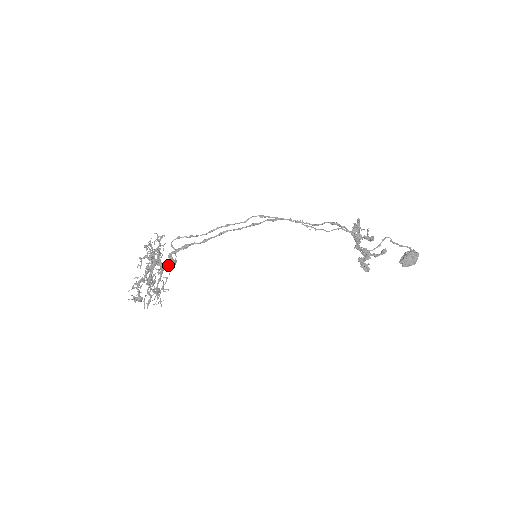
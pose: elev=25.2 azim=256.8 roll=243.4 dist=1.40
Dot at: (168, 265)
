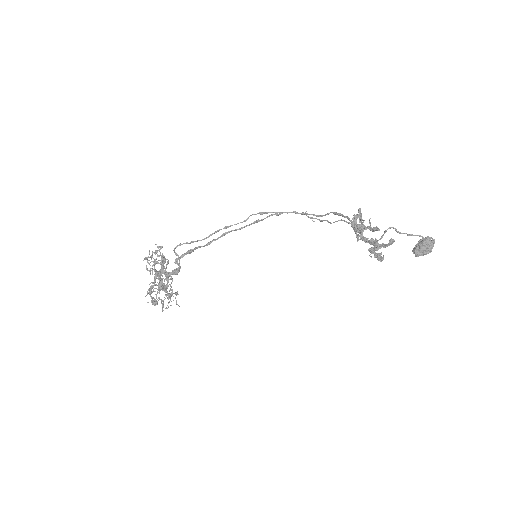
Dot at: (172, 272)
